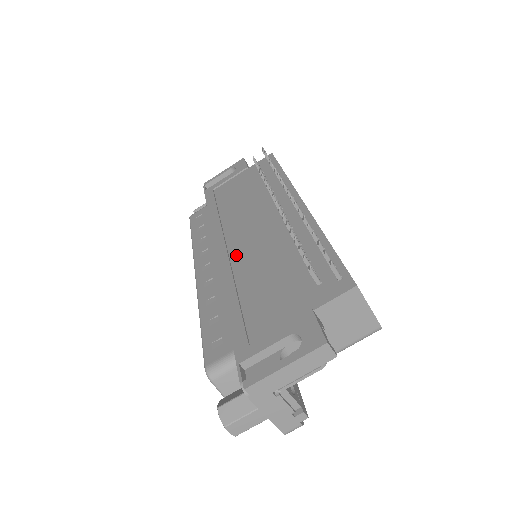
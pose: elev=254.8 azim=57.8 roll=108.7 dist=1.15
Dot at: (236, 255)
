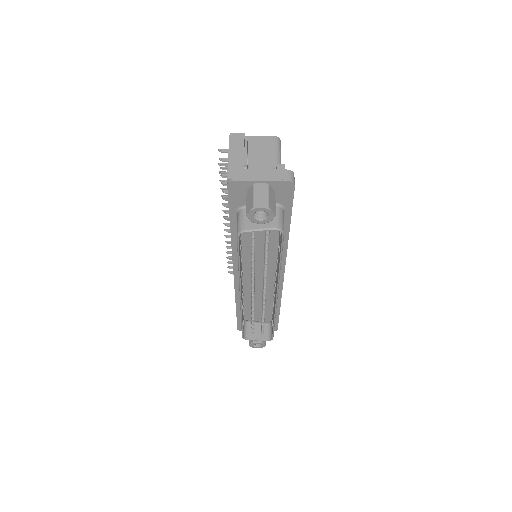
Dot at: occluded
